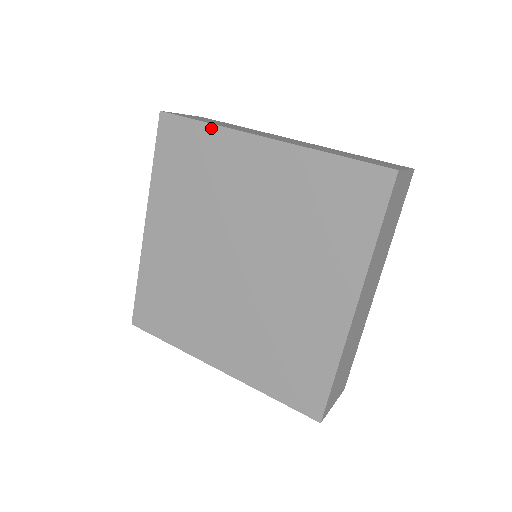
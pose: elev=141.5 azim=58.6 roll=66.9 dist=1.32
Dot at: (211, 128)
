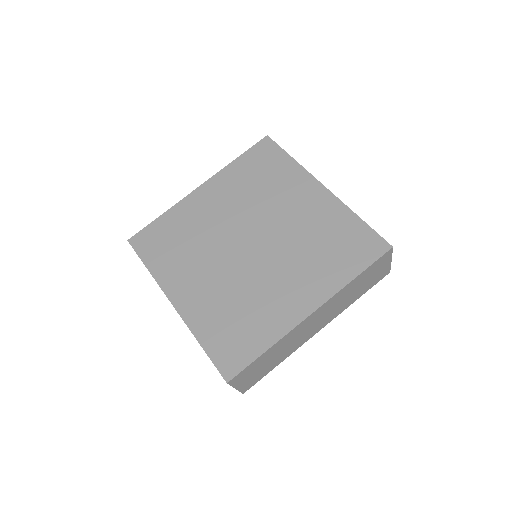
Dot at: (293, 162)
